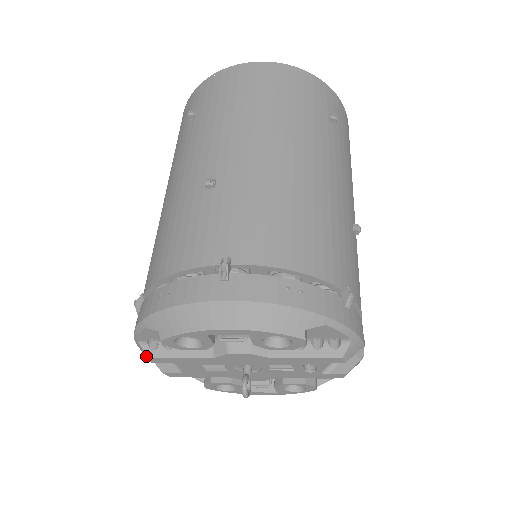
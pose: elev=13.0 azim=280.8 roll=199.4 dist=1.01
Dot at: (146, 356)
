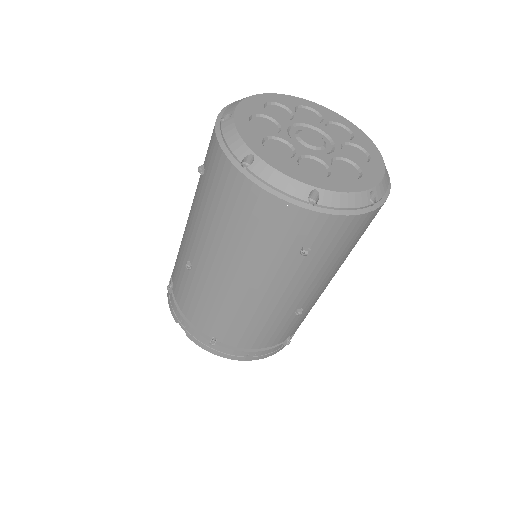
Dot at: occluded
